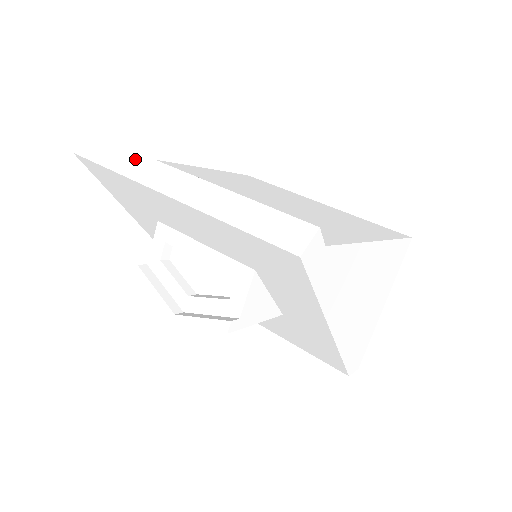
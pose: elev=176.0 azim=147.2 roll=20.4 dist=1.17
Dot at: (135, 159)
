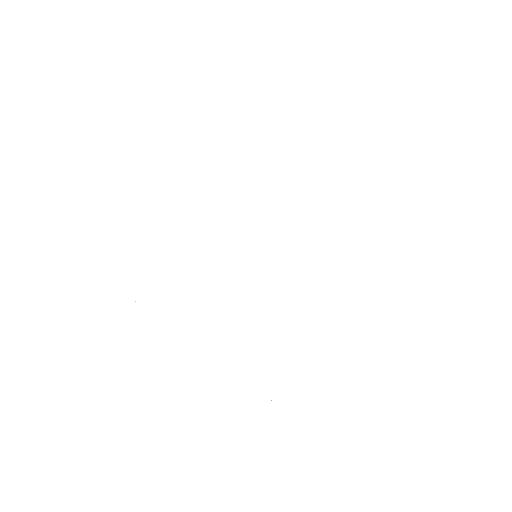
Dot at: occluded
